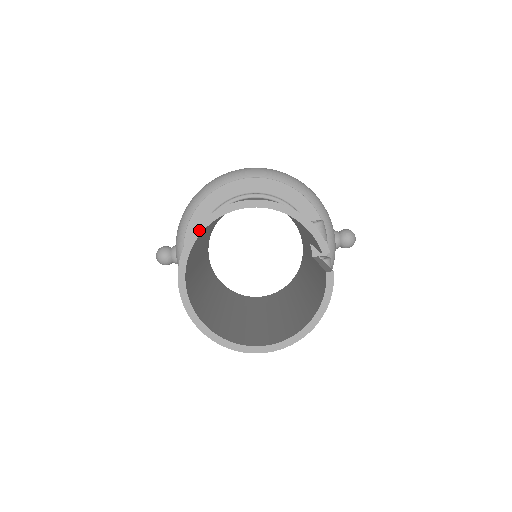
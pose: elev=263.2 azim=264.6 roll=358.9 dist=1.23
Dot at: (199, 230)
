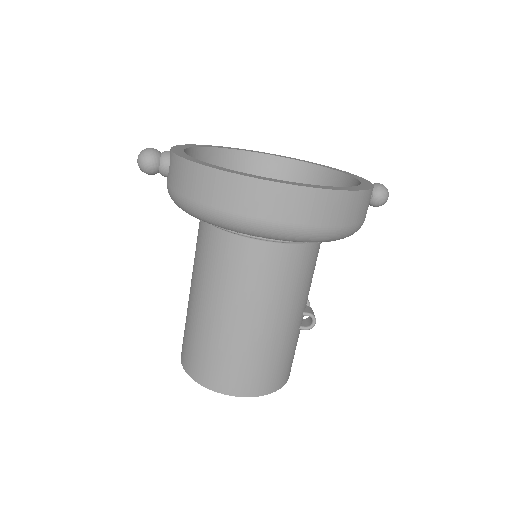
Dot at: (202, 383)
